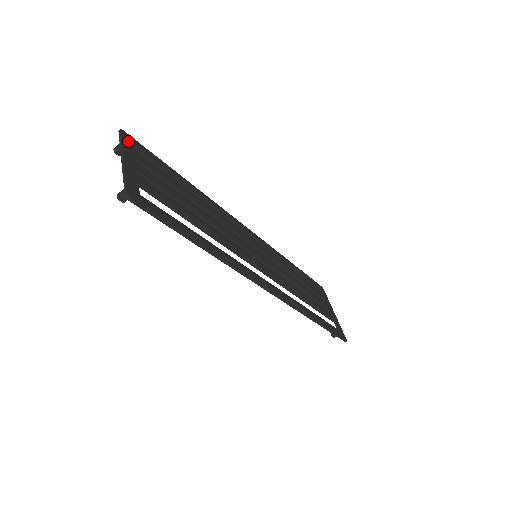
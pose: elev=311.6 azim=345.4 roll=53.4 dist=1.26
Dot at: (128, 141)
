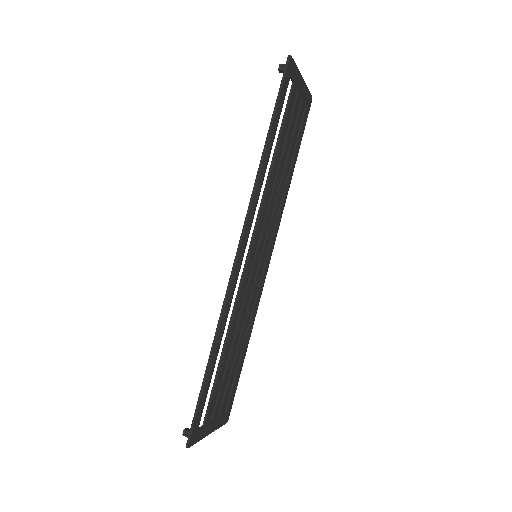
Dot at: (309, 100)
